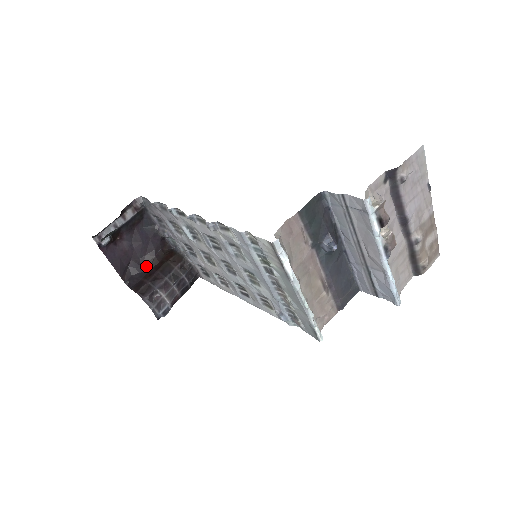
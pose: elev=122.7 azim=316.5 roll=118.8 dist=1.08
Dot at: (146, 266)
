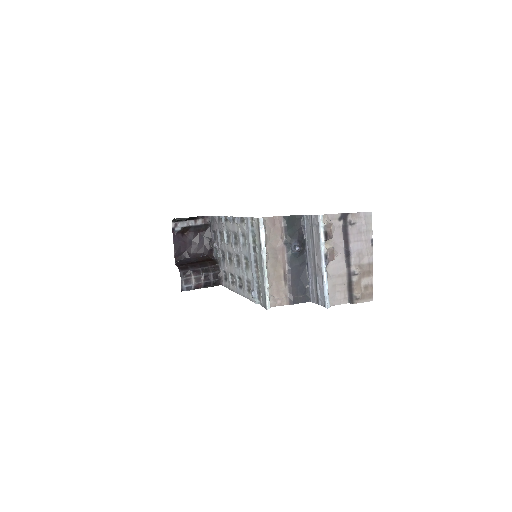
Dot at: (193, 259)
